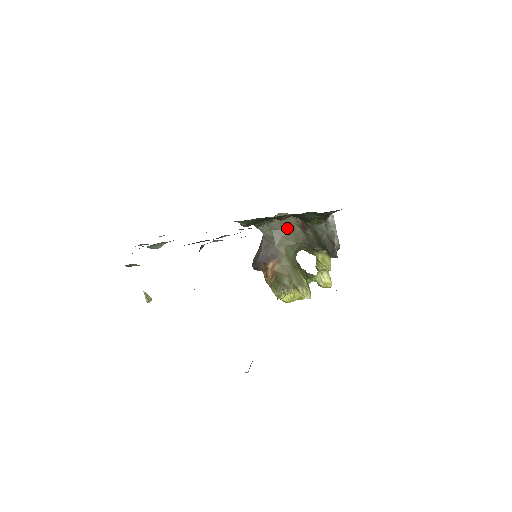
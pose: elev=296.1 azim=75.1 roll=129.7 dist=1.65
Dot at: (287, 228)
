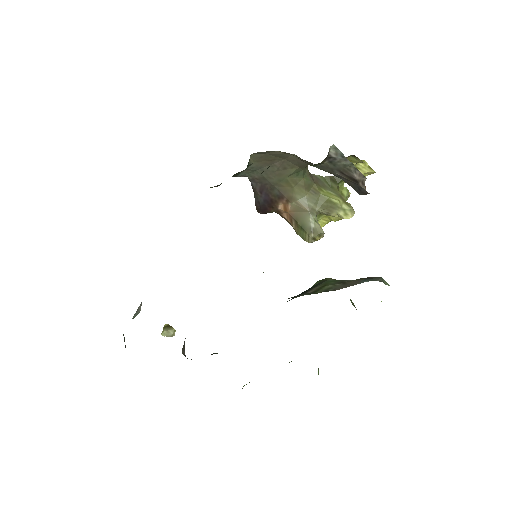
Dot at: (275, 160)
